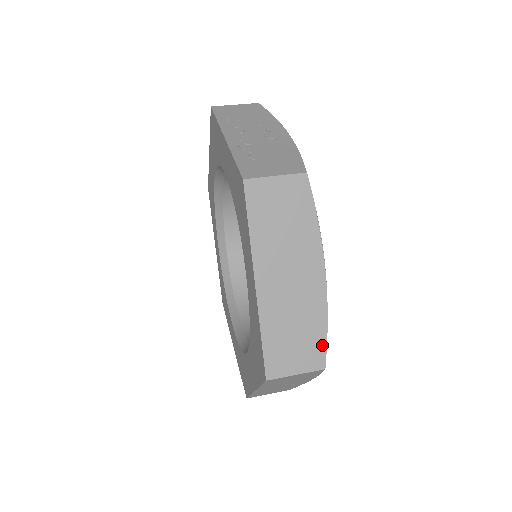
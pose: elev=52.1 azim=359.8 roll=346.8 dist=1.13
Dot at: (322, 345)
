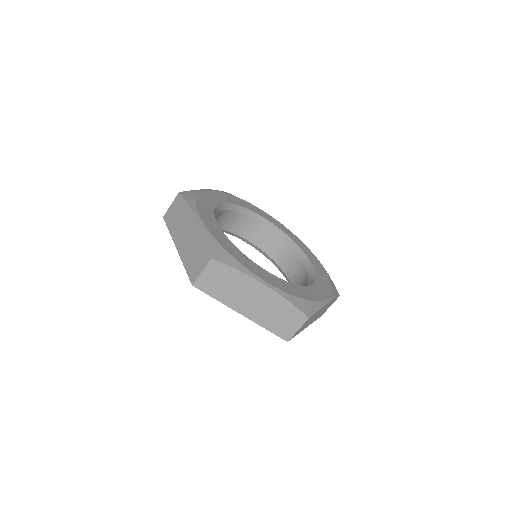
Dot at: (206, 249)
